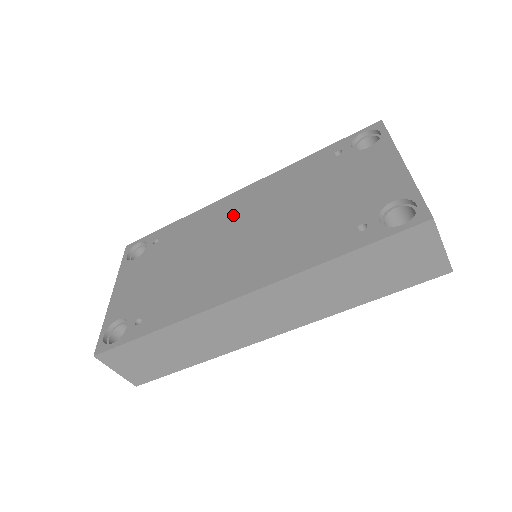
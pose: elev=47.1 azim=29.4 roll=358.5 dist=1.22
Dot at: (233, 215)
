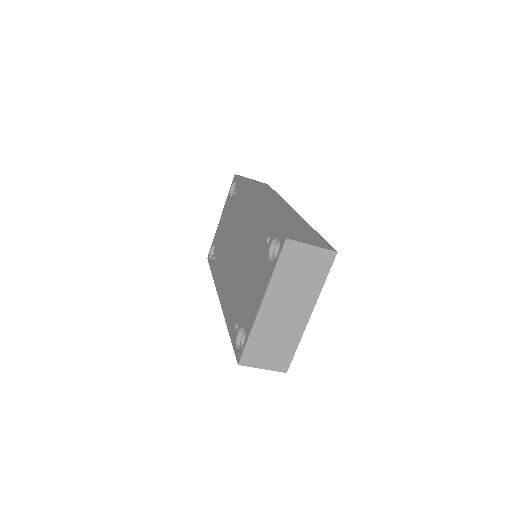
Dot at: (243, 224)
